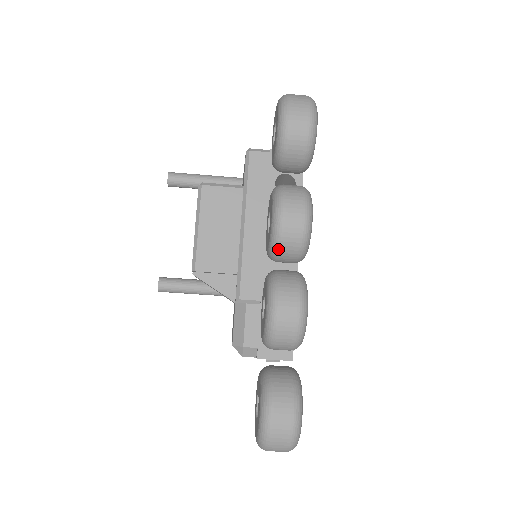
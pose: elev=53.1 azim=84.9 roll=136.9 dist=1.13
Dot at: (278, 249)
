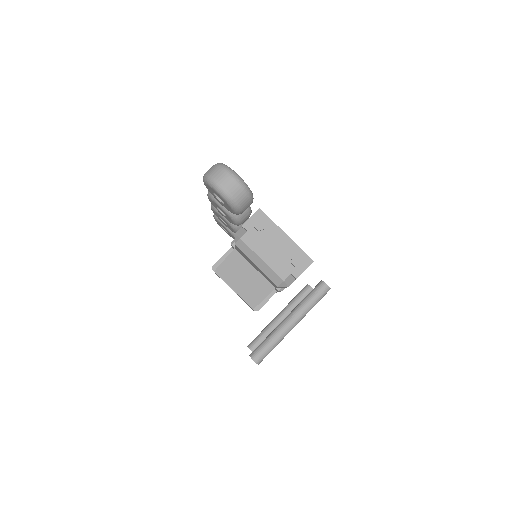
Dot at: occluded
